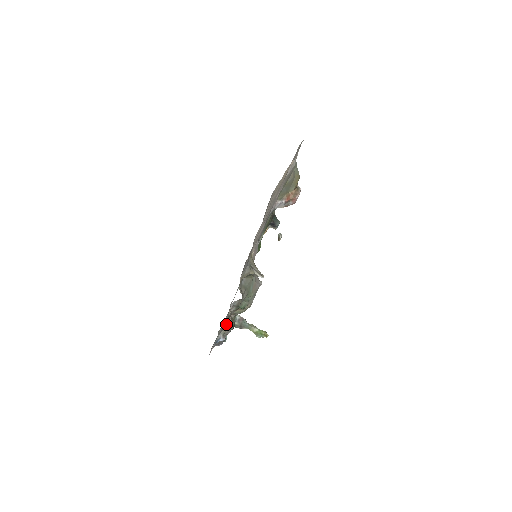
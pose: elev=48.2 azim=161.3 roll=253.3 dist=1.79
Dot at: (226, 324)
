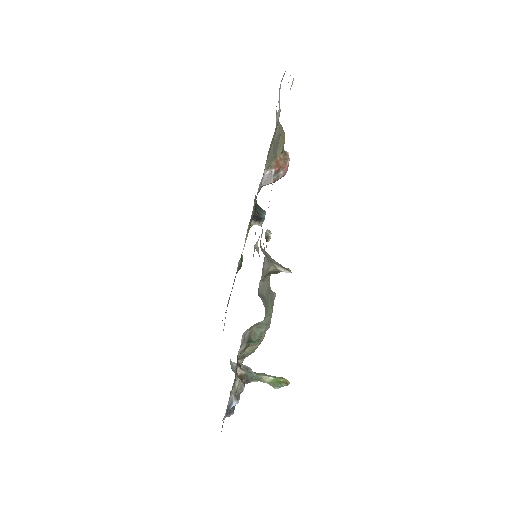
Dot at: (236, 375)
